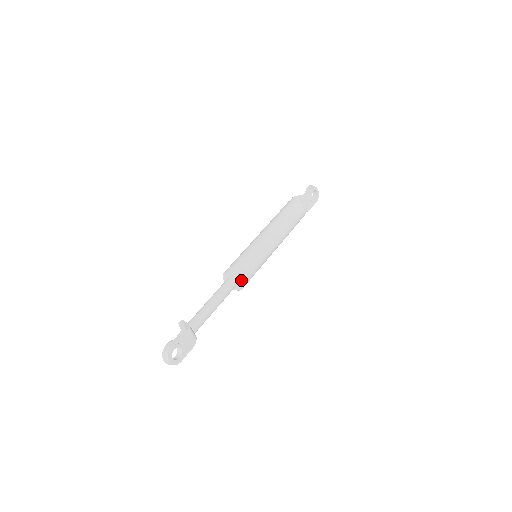
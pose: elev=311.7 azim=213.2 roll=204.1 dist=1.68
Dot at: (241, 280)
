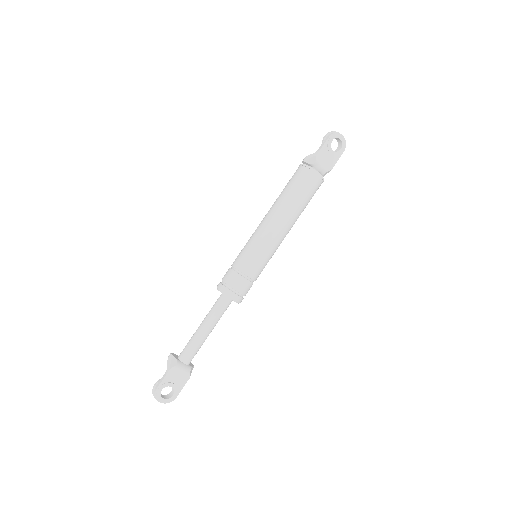
Dot at: (232, 296)
